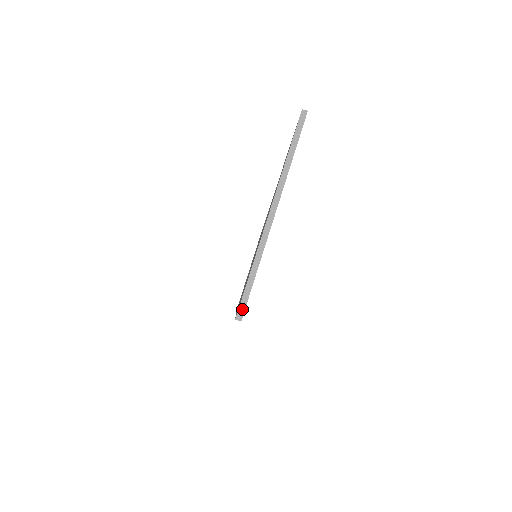
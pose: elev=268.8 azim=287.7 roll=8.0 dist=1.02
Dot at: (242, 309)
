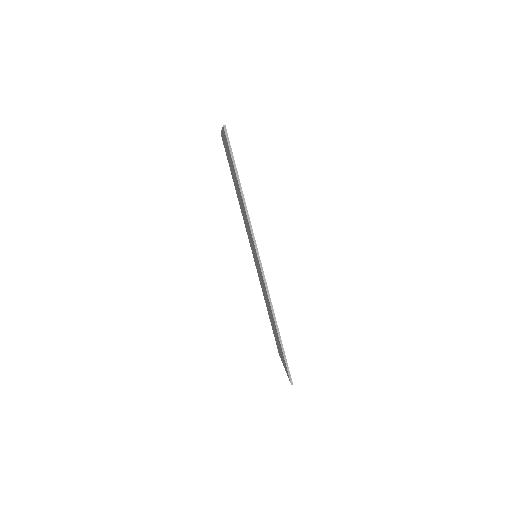
Dot at: (224, 126)
